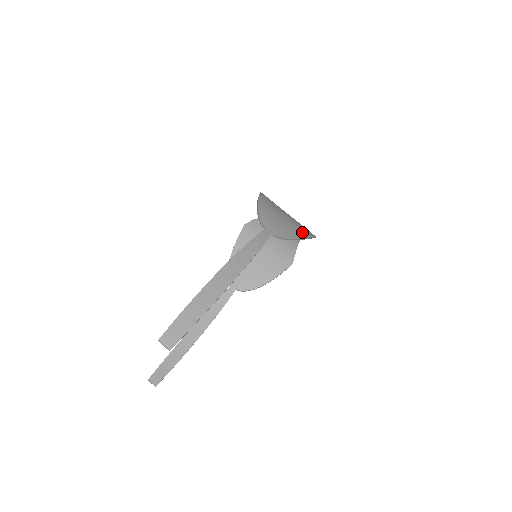
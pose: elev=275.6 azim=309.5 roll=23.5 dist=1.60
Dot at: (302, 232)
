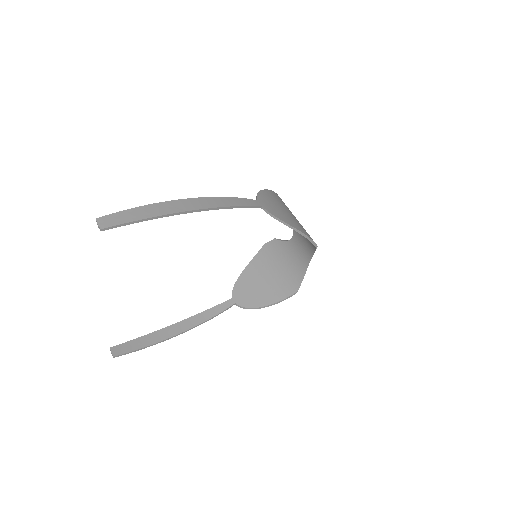
Dot at: (300, 228)
